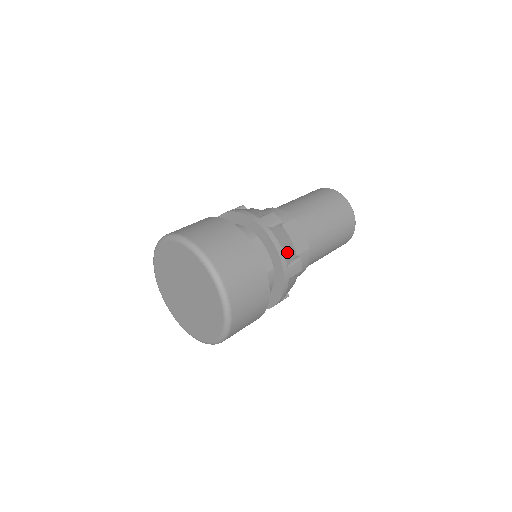
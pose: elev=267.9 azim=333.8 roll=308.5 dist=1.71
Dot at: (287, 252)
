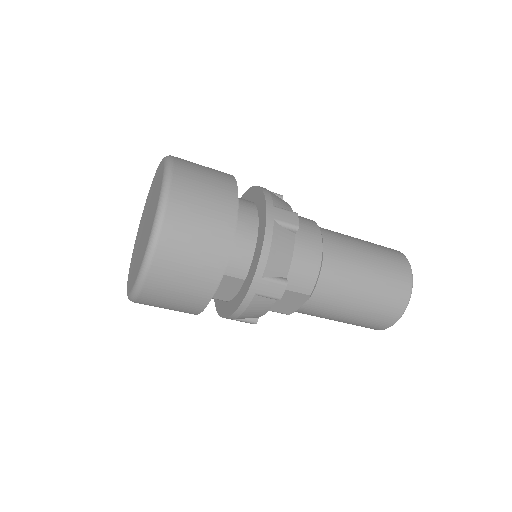
Dot at: (247, 316)
